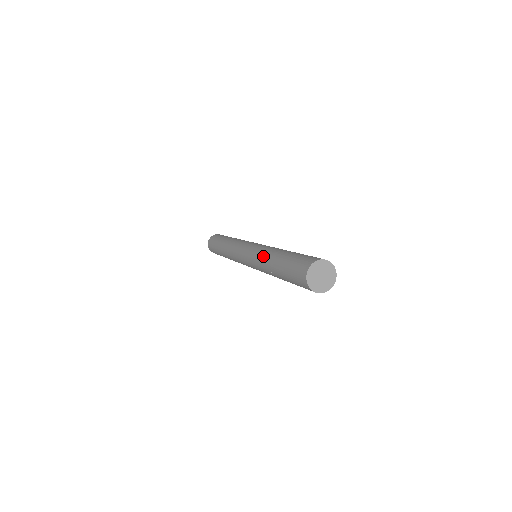
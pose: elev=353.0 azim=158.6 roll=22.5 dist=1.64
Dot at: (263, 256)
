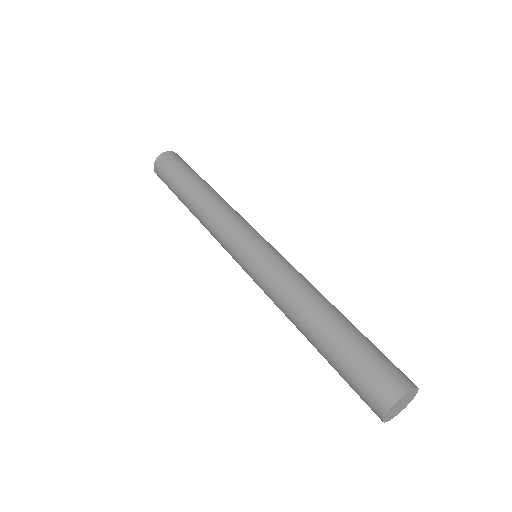
Dot at: (294, 290)
